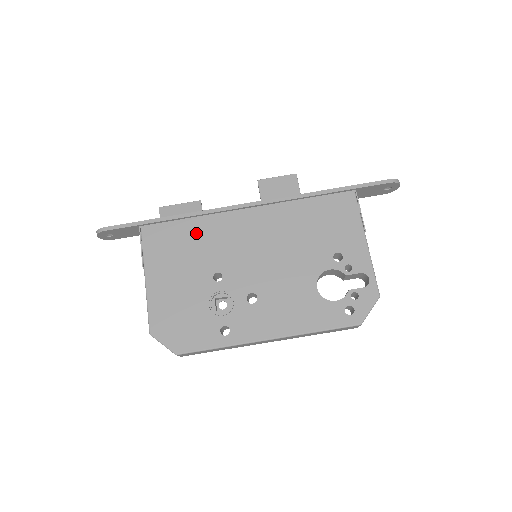
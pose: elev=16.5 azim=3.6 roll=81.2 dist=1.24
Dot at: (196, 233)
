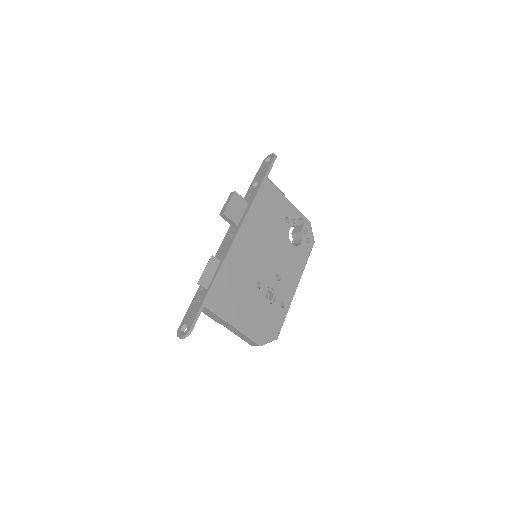
Dot at: (231, 276)
